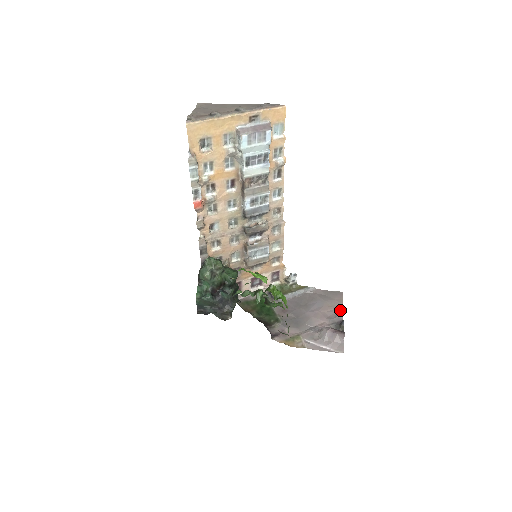
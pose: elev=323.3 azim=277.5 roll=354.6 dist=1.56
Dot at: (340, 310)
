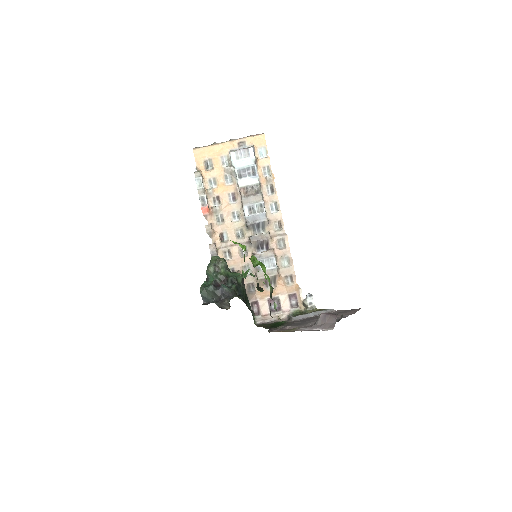
Dot at: (350, 314)
